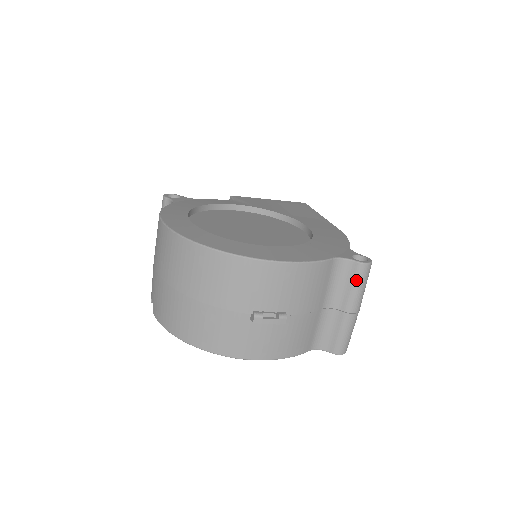
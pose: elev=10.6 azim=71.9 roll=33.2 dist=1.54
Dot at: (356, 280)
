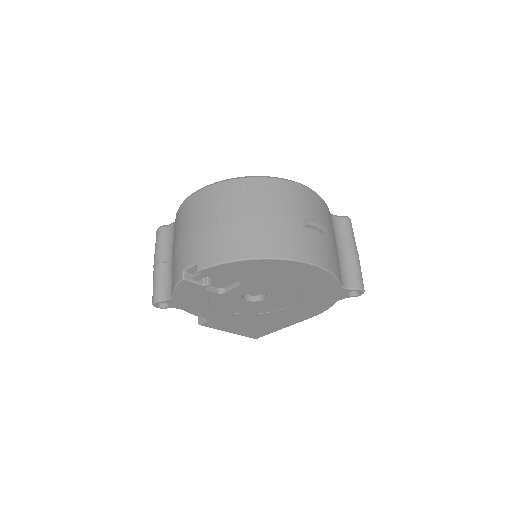
Dot at: (348, 228)
